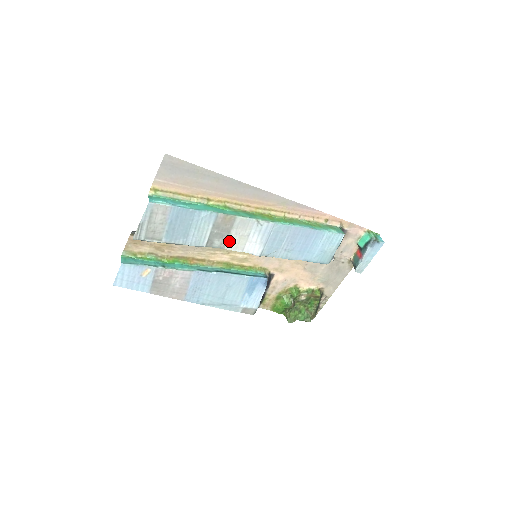
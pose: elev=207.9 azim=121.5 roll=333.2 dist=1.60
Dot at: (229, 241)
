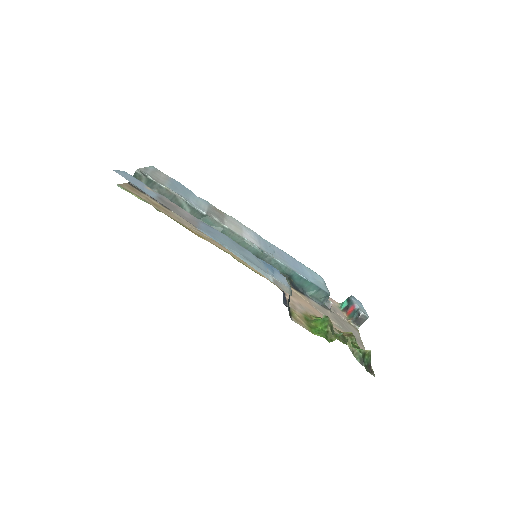
Dot at: (226, 223)
